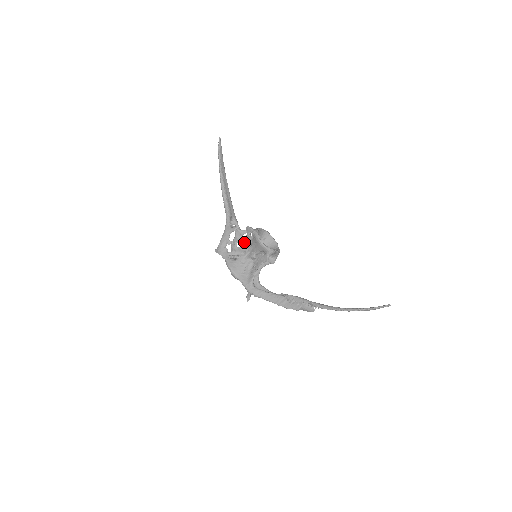
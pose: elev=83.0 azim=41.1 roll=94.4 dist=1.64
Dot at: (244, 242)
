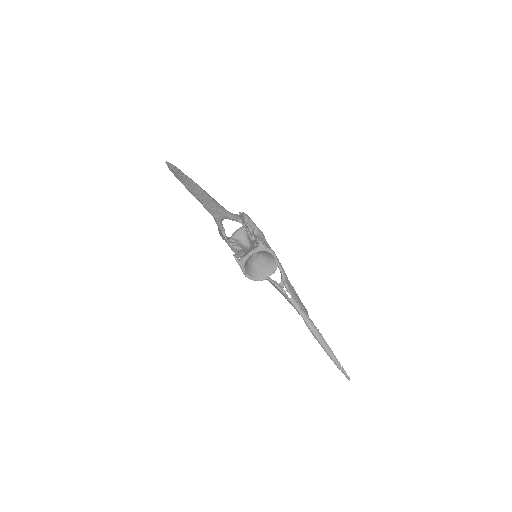
Dot at: (247, 227)
